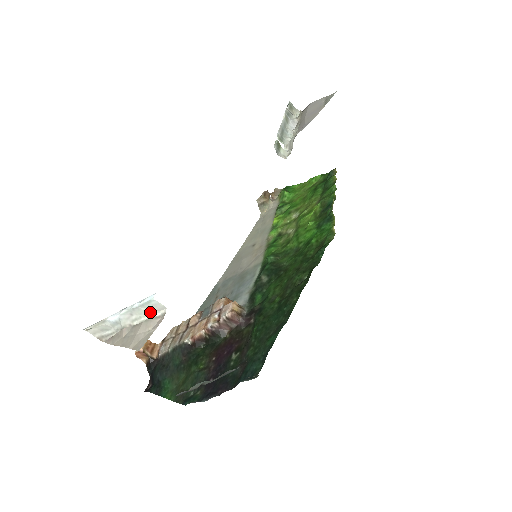
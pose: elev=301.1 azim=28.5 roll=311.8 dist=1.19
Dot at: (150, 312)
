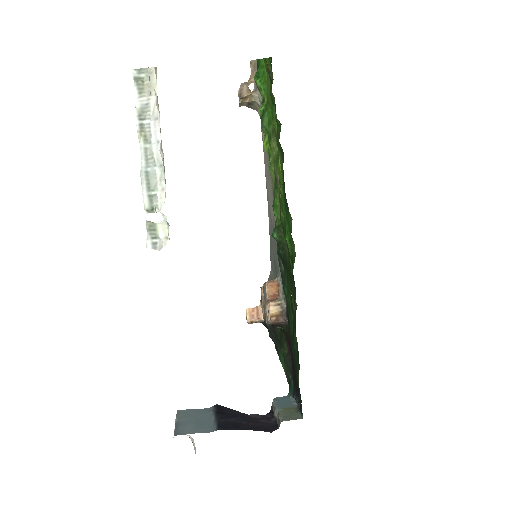
Dot at: occluded
